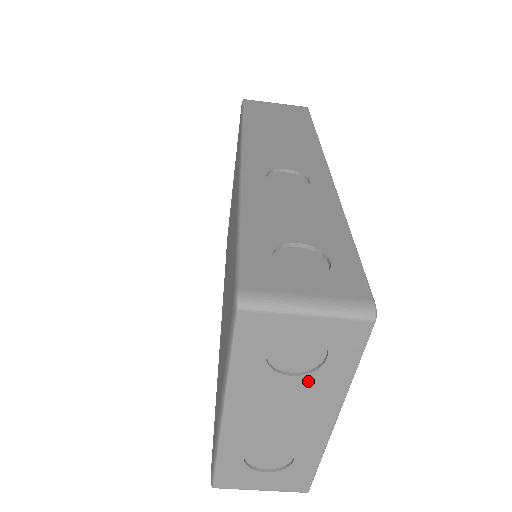
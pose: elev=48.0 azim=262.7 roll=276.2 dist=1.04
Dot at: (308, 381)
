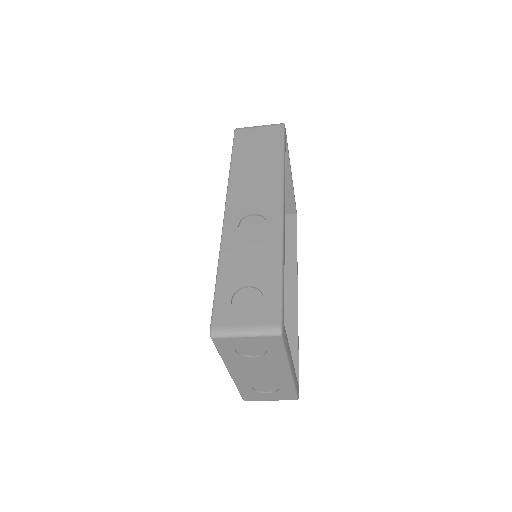
Dot at: (264, 359)
